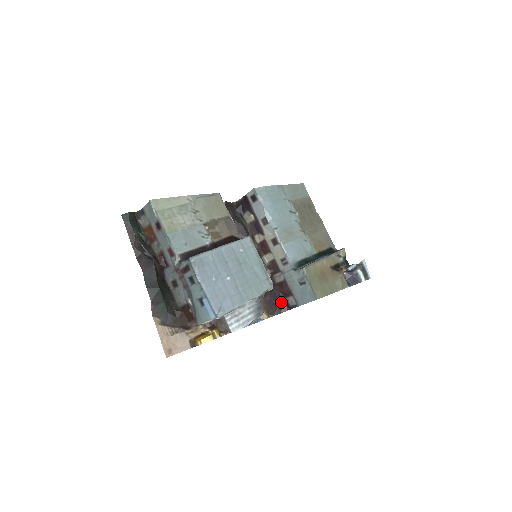
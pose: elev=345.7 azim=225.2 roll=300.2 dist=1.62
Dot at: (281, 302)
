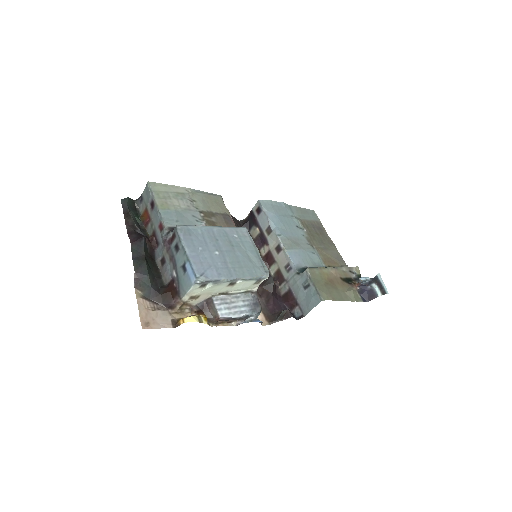
Dot at: (284, 310)
